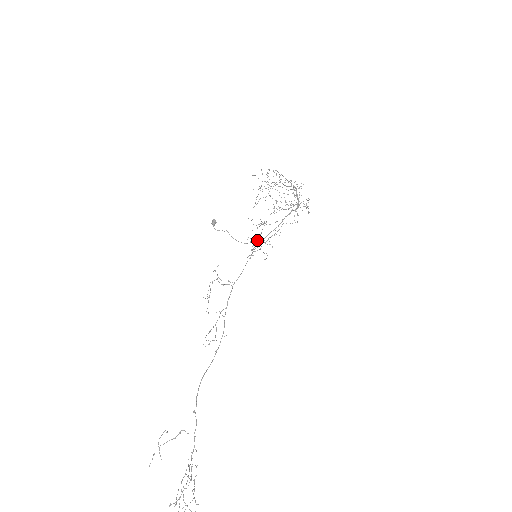
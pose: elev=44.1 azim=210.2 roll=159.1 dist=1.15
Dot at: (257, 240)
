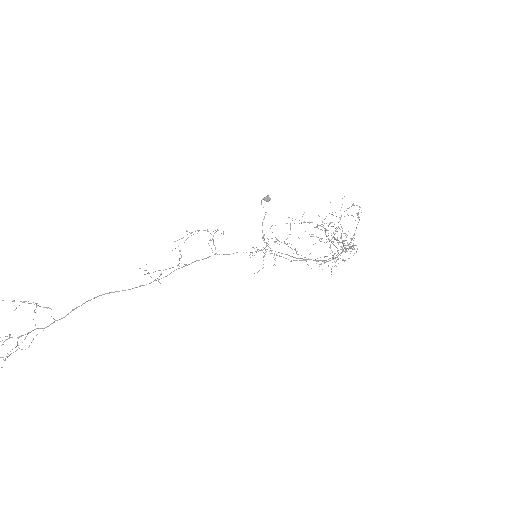
Dot at: occluded
